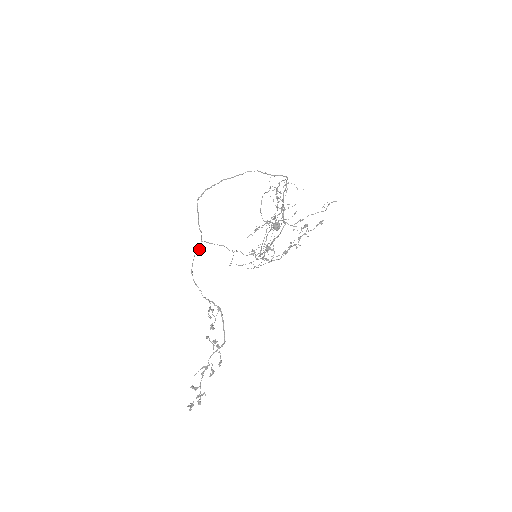
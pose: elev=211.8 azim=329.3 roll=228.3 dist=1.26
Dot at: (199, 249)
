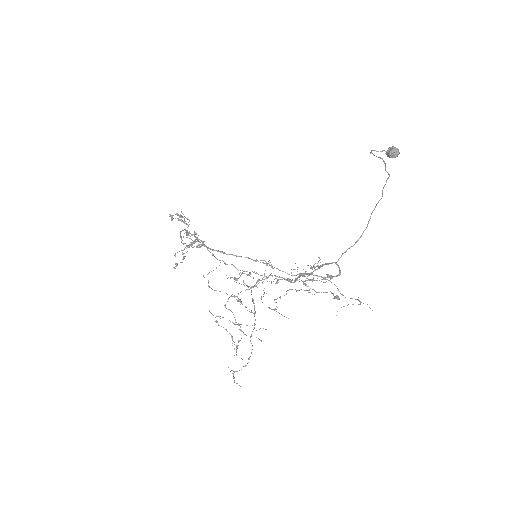
Dot at: (194, 234)
